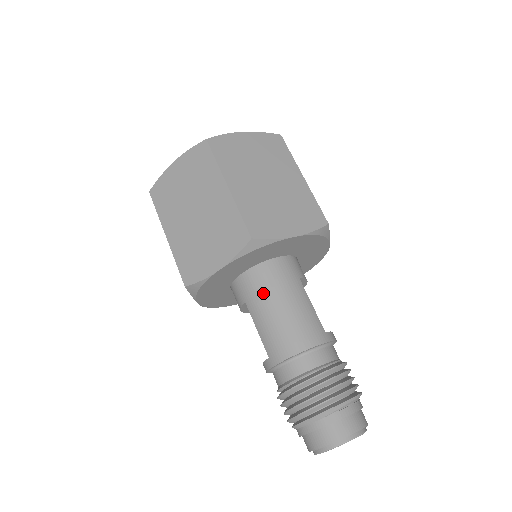
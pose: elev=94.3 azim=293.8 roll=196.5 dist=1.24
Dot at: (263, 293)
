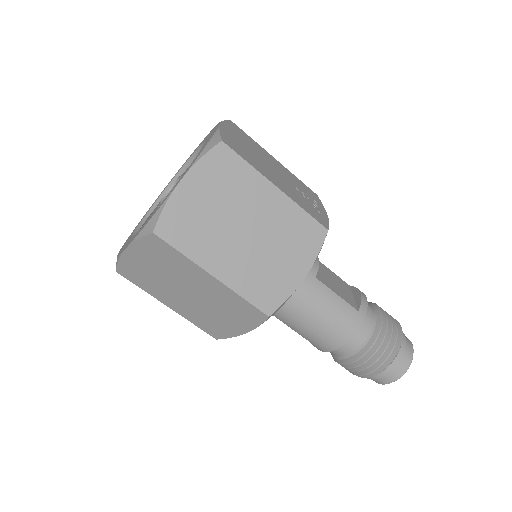
Dot at: (290, 312)
